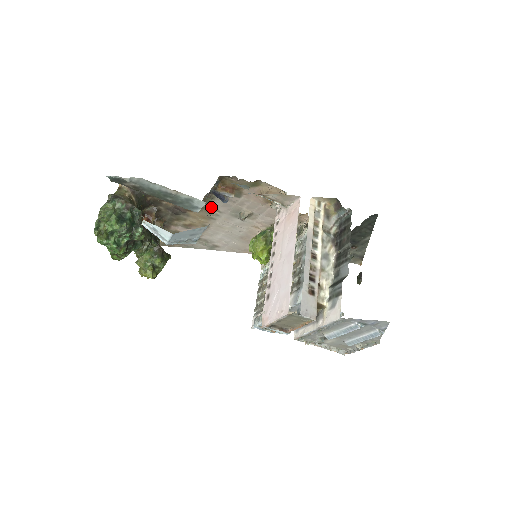
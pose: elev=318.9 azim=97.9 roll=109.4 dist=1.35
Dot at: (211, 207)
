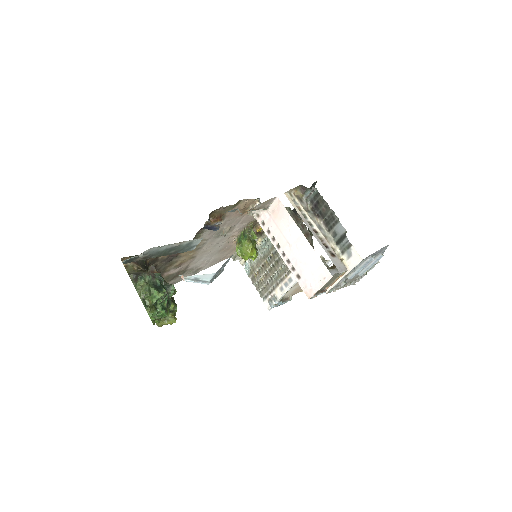
Dot at: occluded
